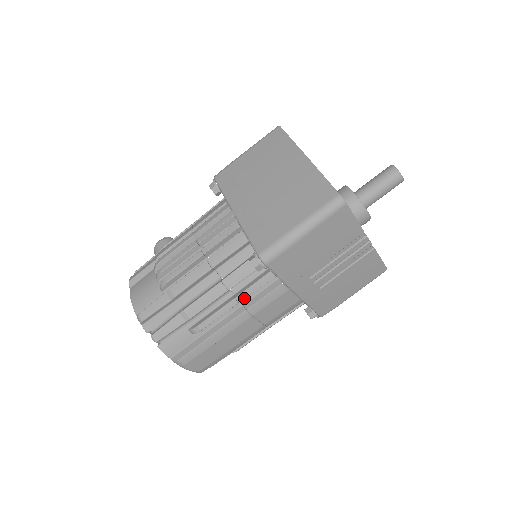
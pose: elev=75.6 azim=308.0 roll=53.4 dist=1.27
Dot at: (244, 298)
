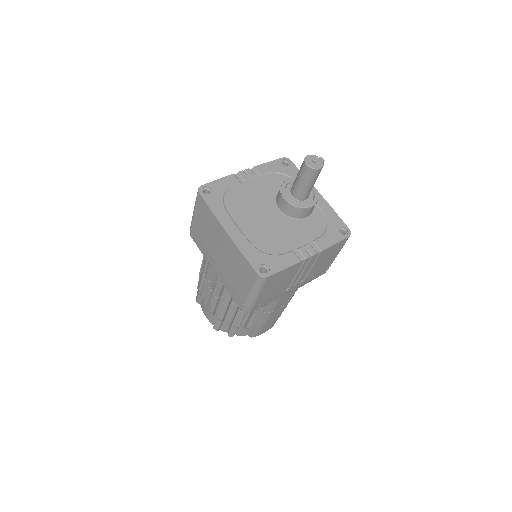
Dot at: occluded
